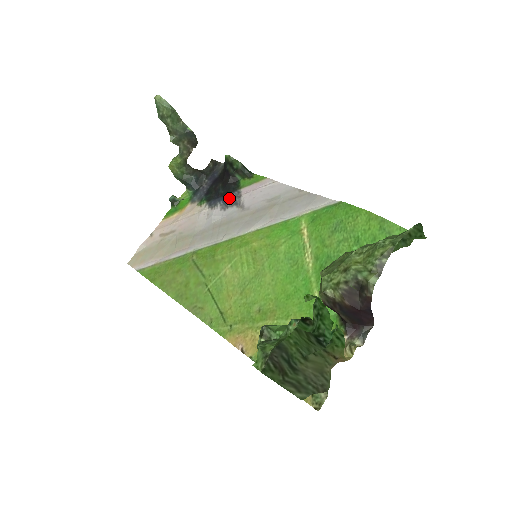
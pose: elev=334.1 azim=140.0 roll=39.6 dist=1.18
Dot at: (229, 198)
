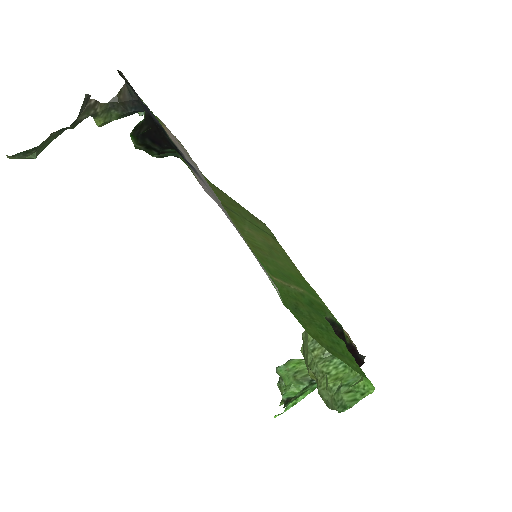
Dot at: (188, 164)
